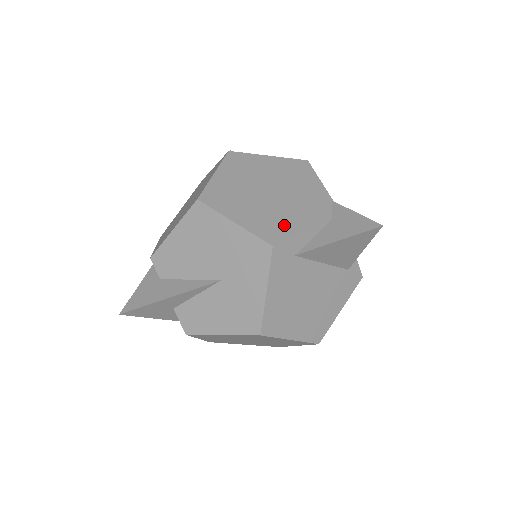
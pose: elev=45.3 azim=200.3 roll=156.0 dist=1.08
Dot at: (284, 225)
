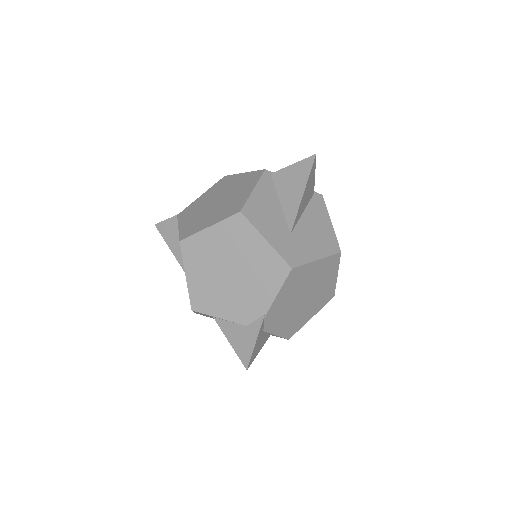
Dot at: (212, 304)
